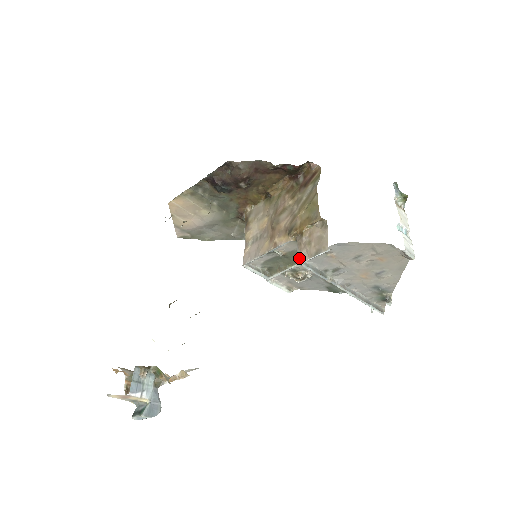
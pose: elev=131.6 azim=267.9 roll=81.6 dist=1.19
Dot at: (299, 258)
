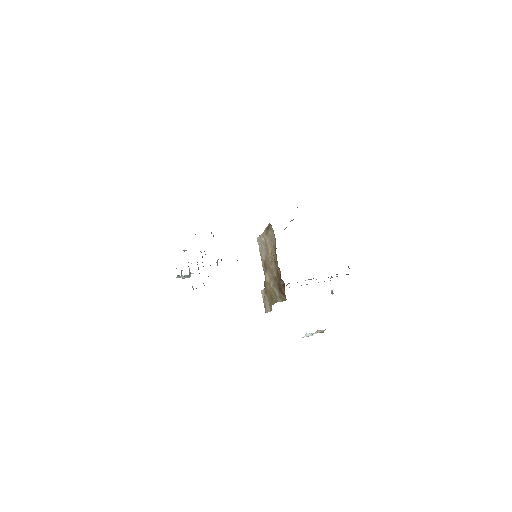
Dot at: (262, 292)
